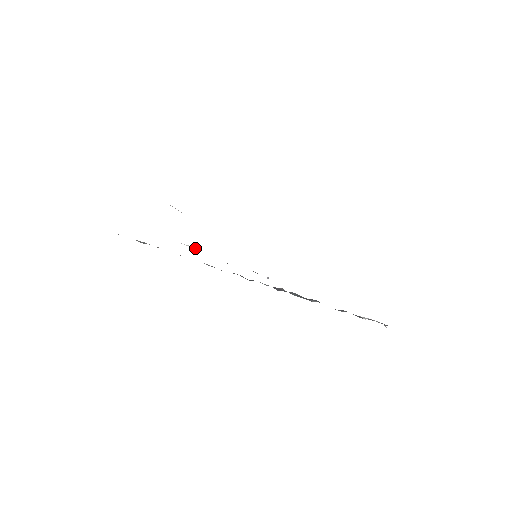
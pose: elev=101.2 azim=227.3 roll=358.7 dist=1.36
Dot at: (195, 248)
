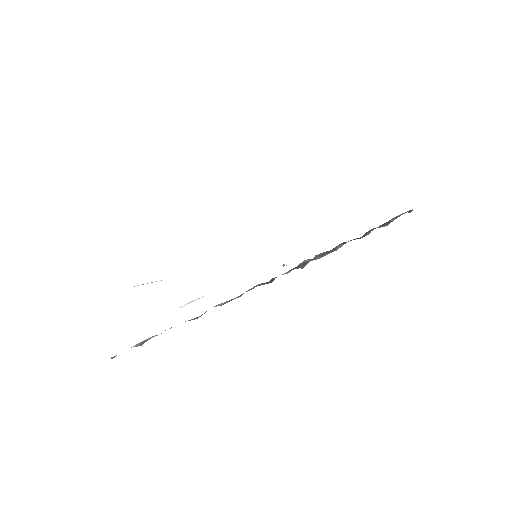
Dot at: occluded
